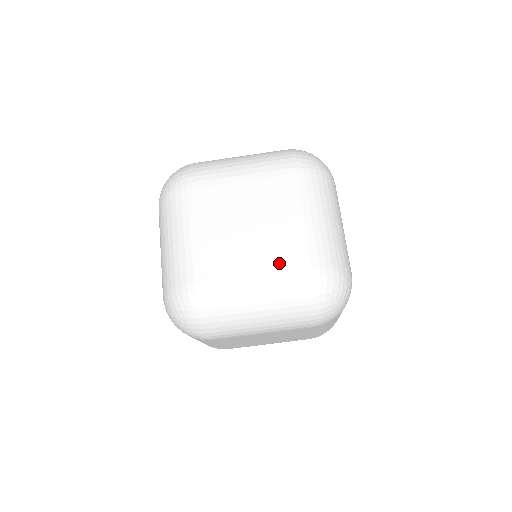
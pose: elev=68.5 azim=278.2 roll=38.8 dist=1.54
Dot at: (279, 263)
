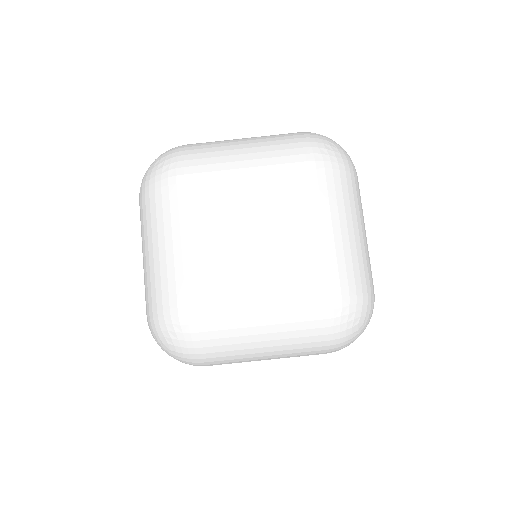
Dot at: (292, 285)
